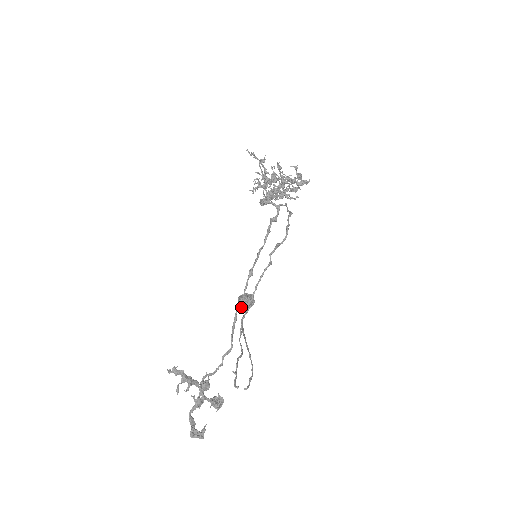
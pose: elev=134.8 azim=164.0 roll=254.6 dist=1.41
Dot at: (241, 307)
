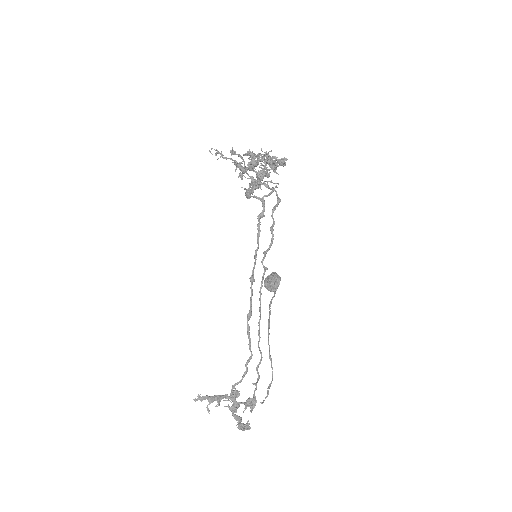
Dot at: (250, 317)
